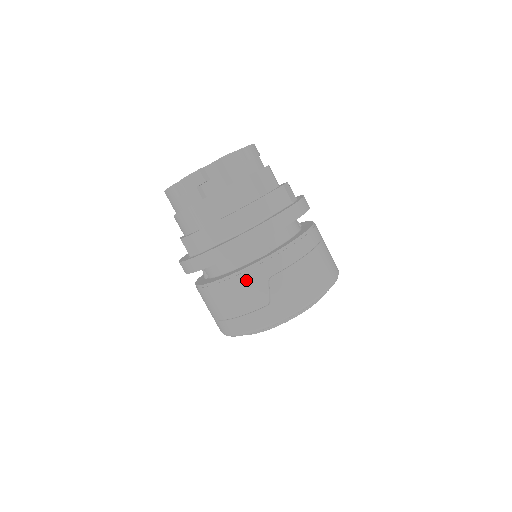
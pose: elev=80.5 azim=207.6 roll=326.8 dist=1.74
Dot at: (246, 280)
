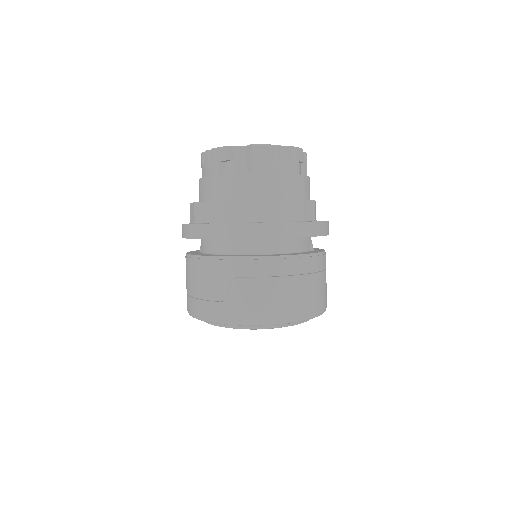
Dot at: (214, 268)
